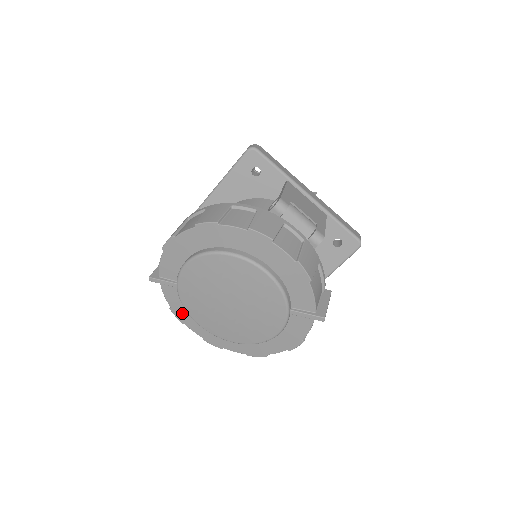
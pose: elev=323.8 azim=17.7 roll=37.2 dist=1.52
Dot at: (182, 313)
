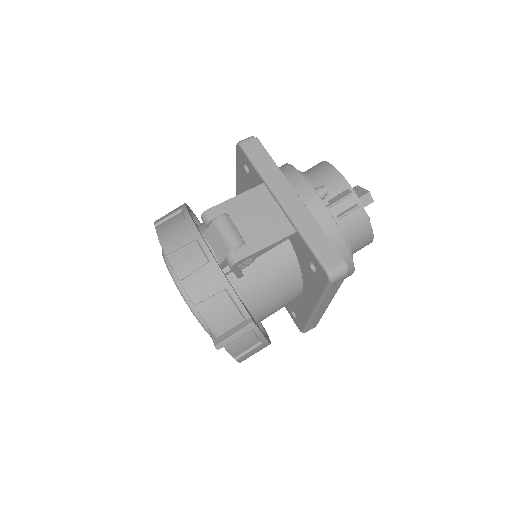
Dot at: occluded
